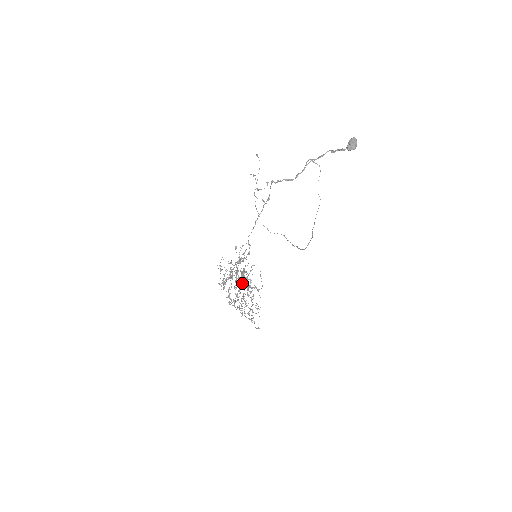
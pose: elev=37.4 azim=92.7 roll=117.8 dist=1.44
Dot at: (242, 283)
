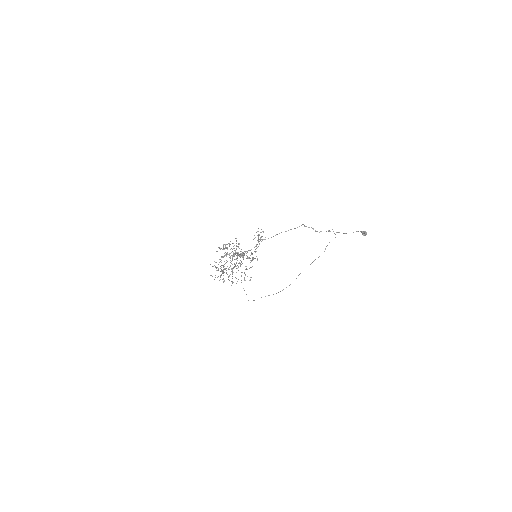
Dot at: occluded
